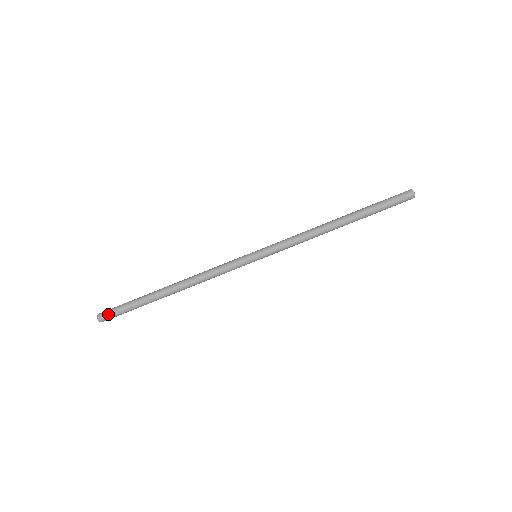
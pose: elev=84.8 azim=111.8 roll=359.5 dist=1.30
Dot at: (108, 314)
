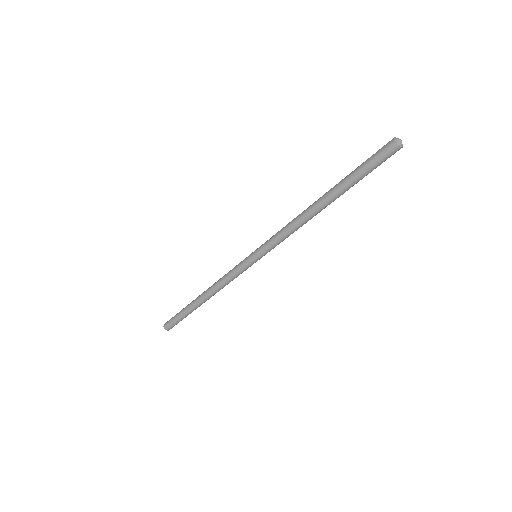
Dot at: (171, 327)
